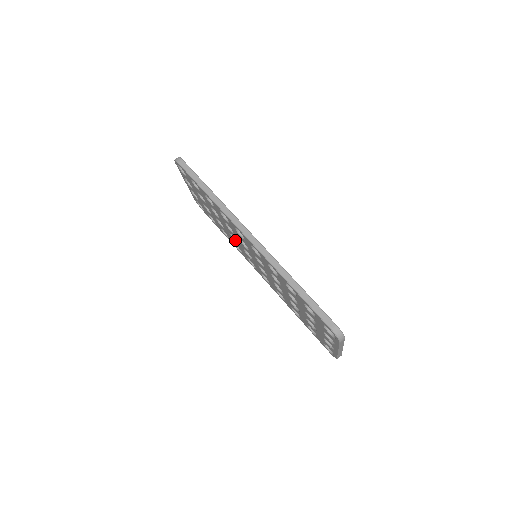
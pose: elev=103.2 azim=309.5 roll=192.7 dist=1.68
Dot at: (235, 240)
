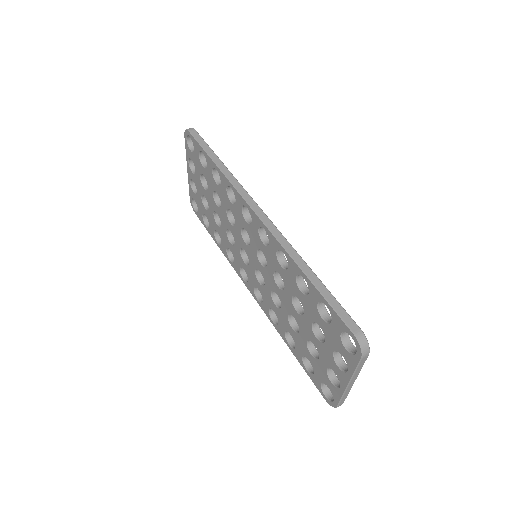
Dot at: (231, 241)
